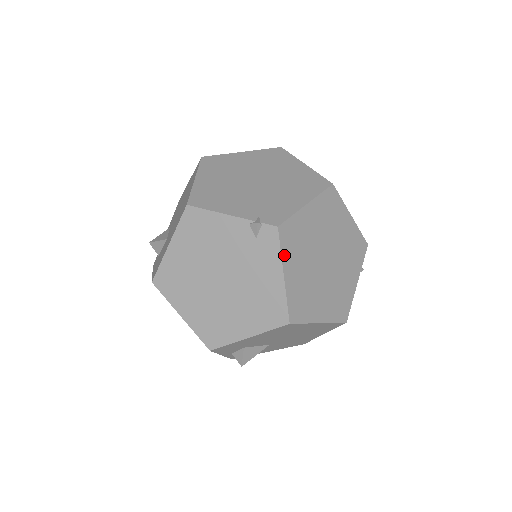
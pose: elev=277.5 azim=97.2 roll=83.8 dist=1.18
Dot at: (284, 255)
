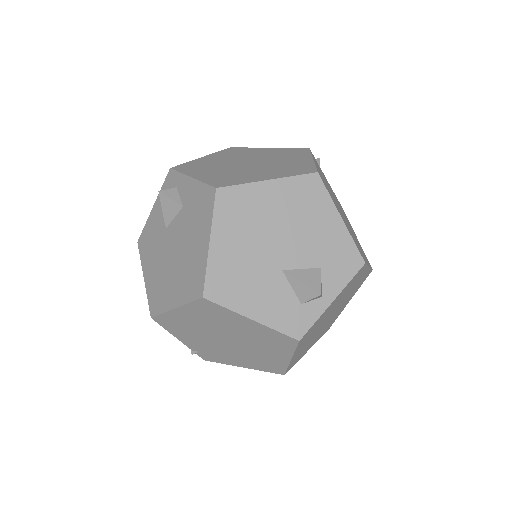
Dot at: occluded
